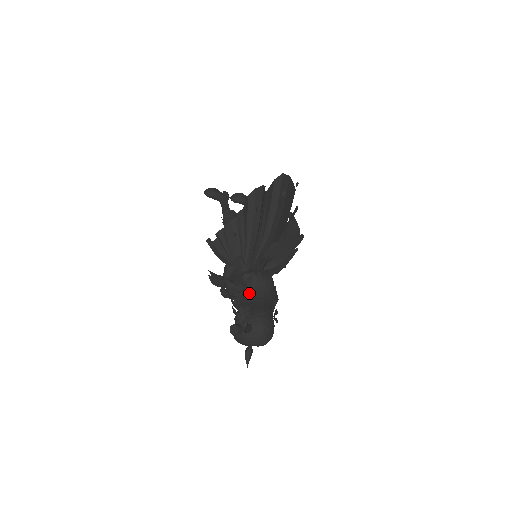
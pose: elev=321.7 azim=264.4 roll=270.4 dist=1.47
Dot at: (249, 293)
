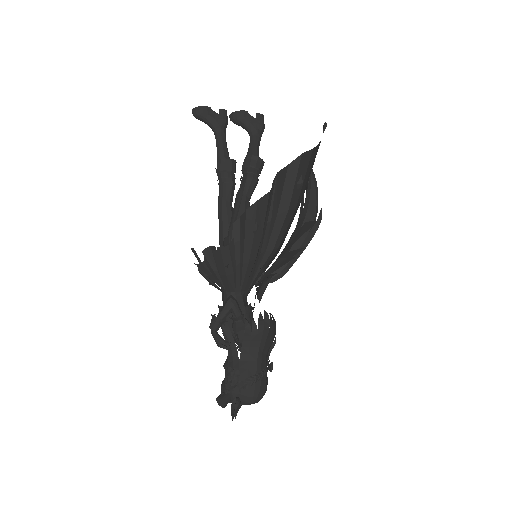
Dot at: (241, 348)
